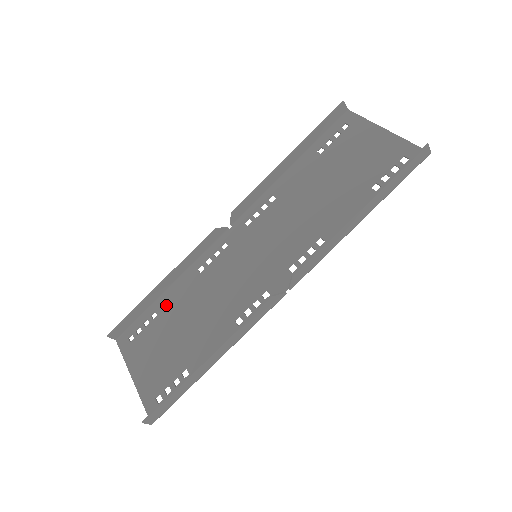
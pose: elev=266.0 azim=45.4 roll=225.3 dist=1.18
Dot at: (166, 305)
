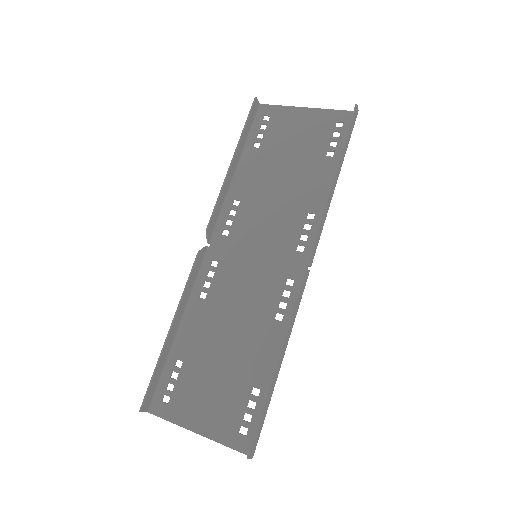
Dot at: (186, 347)
